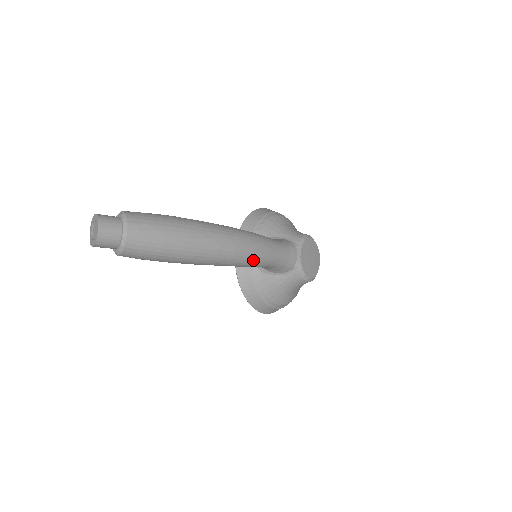
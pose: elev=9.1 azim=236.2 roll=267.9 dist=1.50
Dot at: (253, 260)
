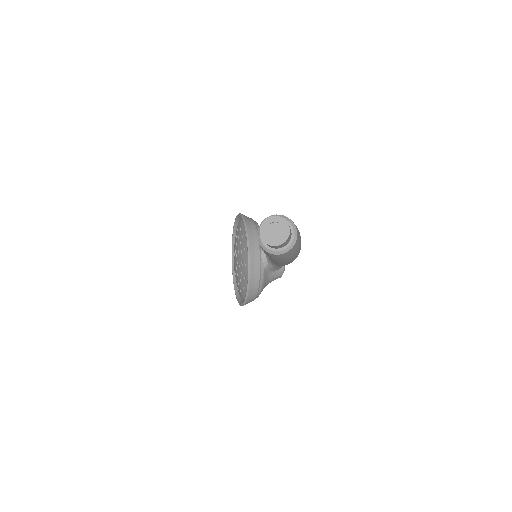
Dot at: occluded
